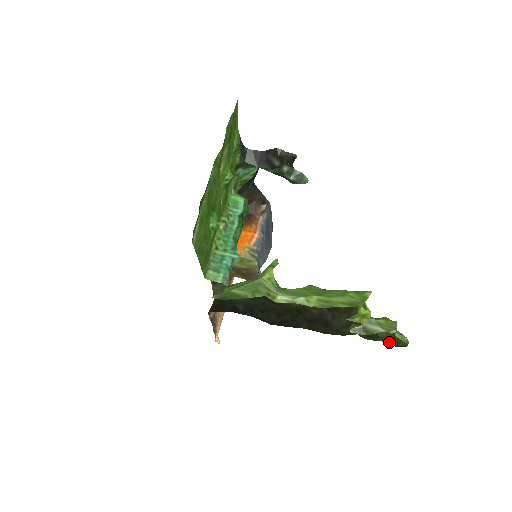
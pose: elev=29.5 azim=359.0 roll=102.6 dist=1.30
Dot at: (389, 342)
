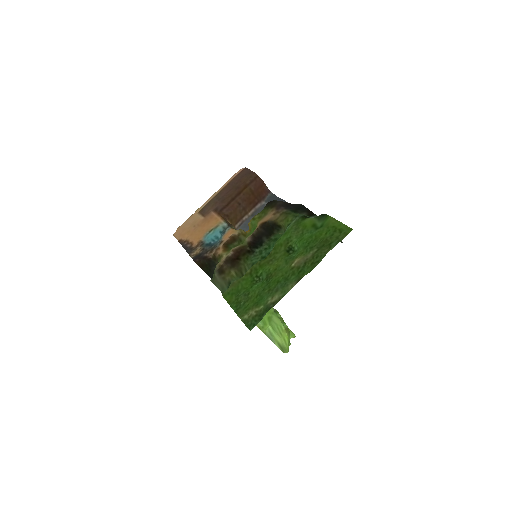
Dot at: occluded
